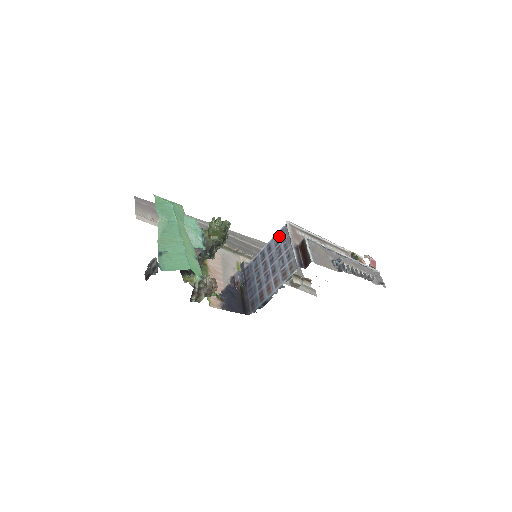
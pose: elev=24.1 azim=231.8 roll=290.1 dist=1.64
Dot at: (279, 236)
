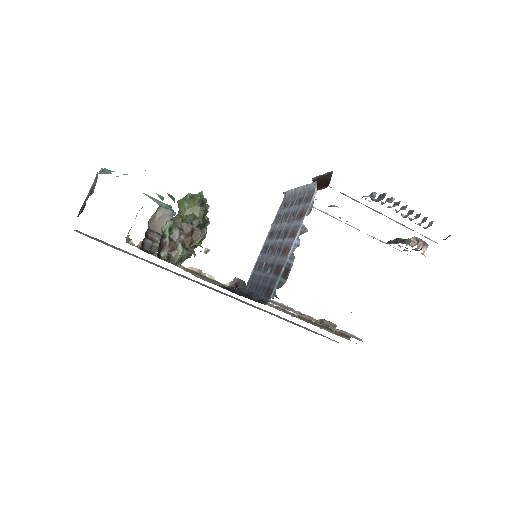
Dot at: (280, 211)
